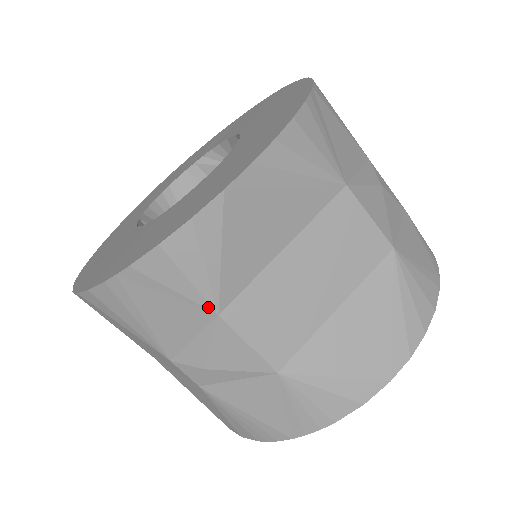
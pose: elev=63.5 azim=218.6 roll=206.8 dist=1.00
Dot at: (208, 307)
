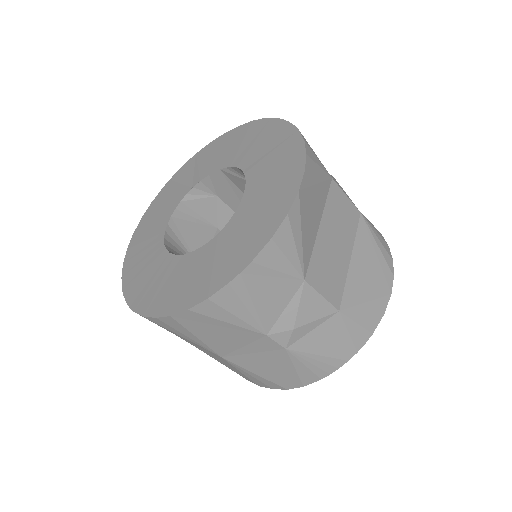
Dot at: (298, 276)
